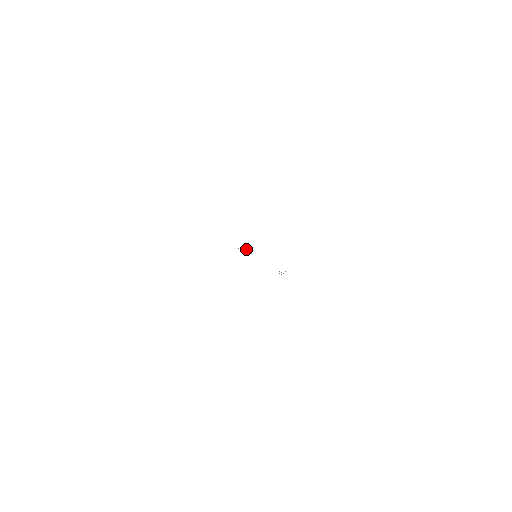
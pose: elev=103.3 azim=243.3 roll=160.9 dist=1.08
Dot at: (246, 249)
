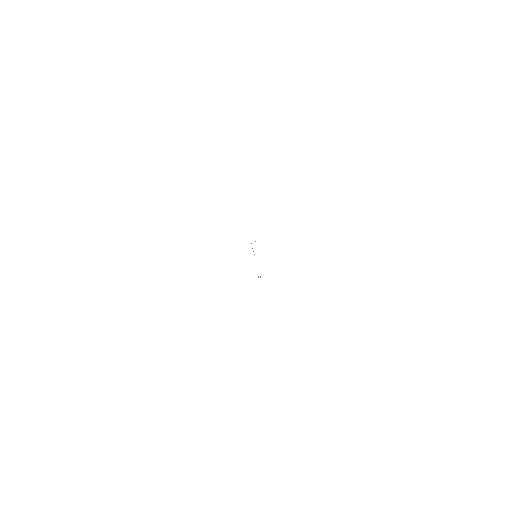
Dot at: occluded
